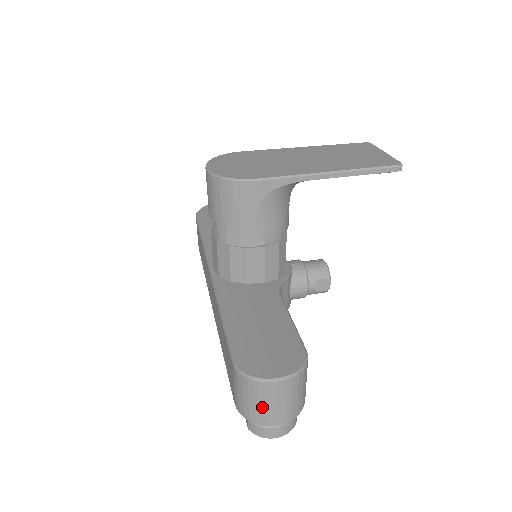
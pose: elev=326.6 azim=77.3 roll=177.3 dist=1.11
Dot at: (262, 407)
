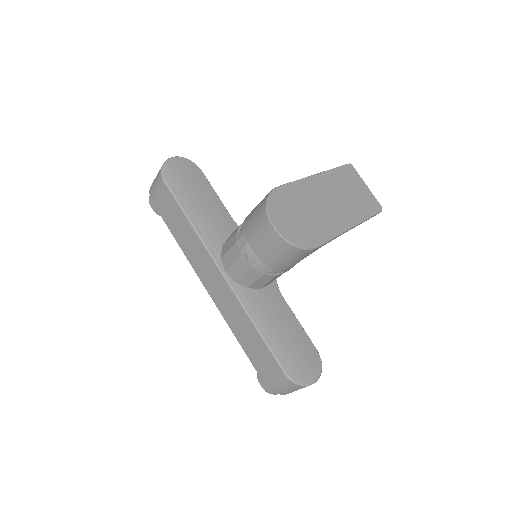
Dot at: occluded
